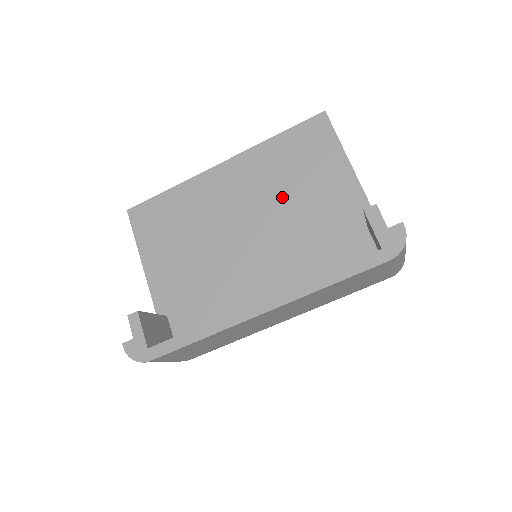
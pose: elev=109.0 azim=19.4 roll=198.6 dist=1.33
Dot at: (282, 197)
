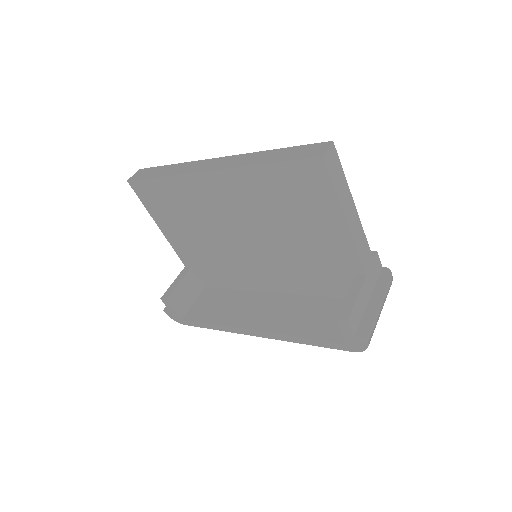
Dot at: (276, 224)
